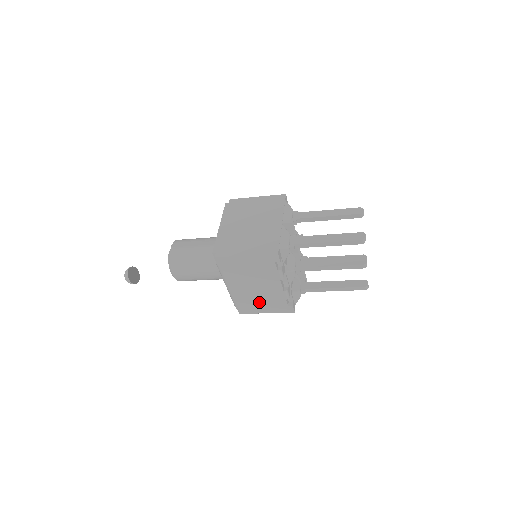
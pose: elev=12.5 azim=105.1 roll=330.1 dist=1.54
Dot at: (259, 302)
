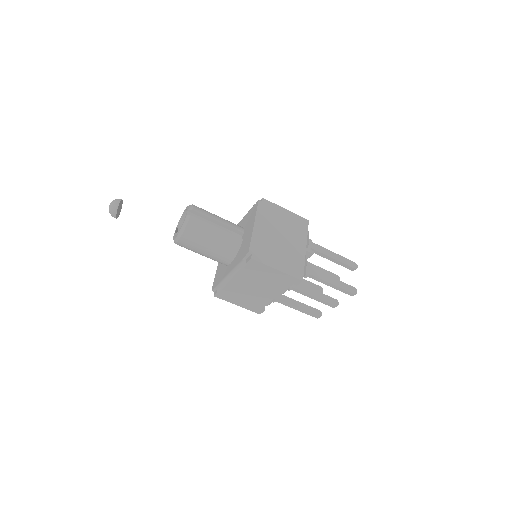
Dot at: (242, 297)
